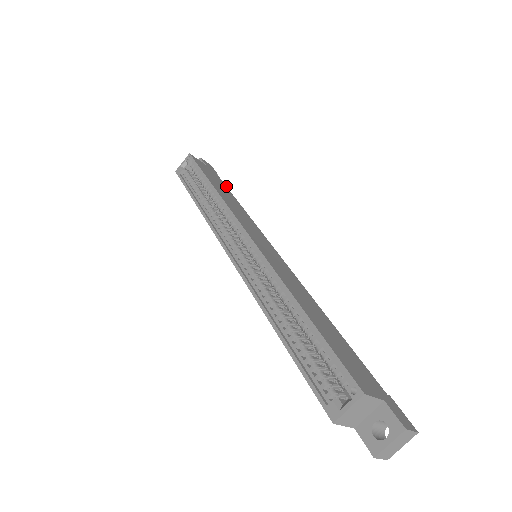
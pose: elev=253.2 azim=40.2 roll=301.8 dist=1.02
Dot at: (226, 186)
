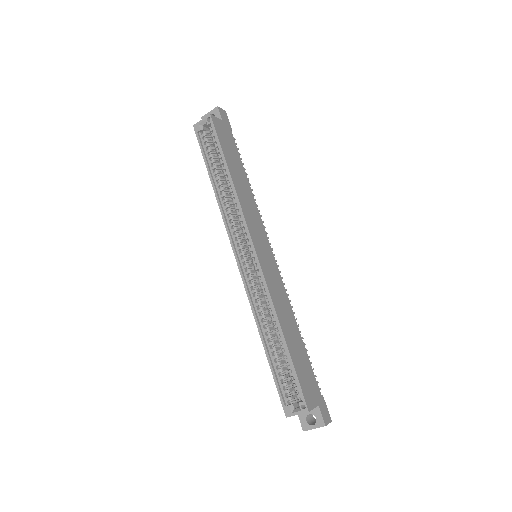
Dot at: occluded
